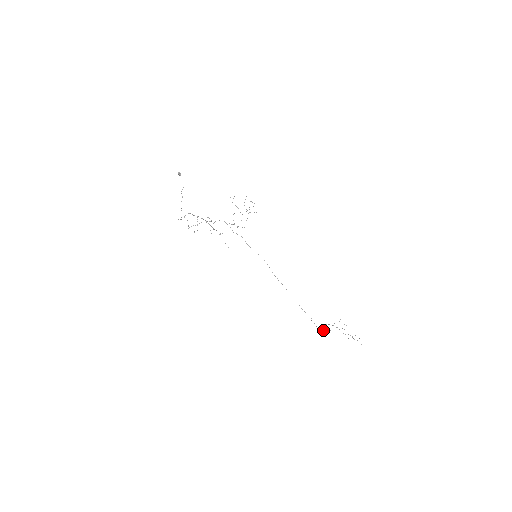
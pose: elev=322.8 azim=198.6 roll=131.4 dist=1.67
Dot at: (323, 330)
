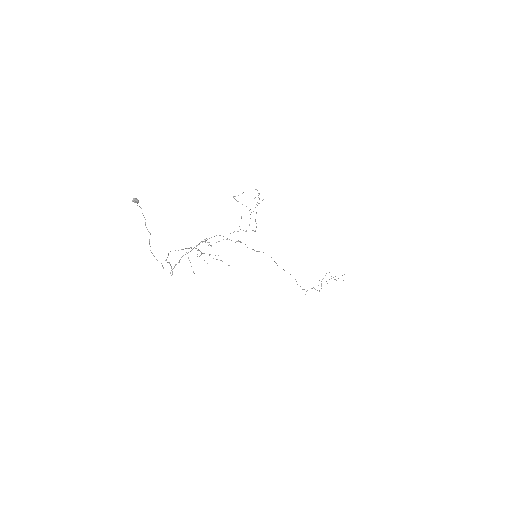
Dot at: occluded
